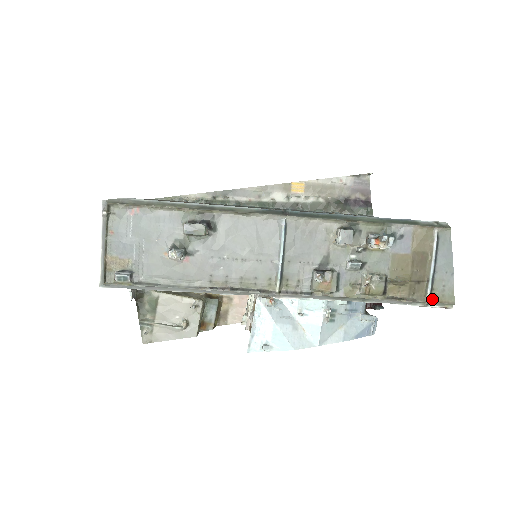
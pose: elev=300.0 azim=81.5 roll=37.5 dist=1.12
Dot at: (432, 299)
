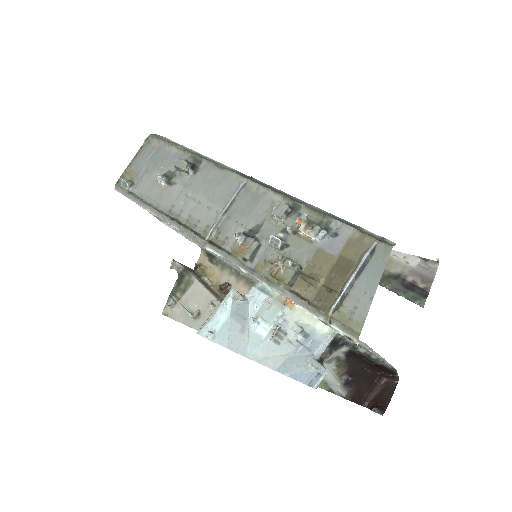
Dot at: (336, 316)
